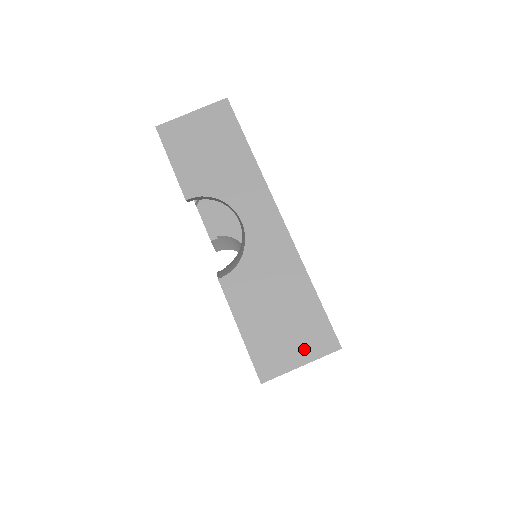
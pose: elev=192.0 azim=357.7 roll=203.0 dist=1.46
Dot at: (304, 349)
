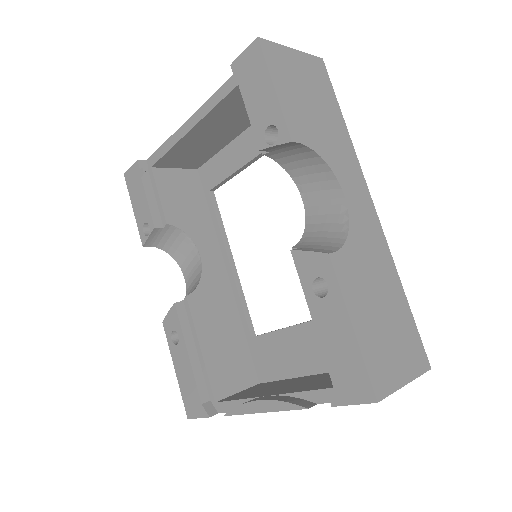
Dot at: (406, 363)
